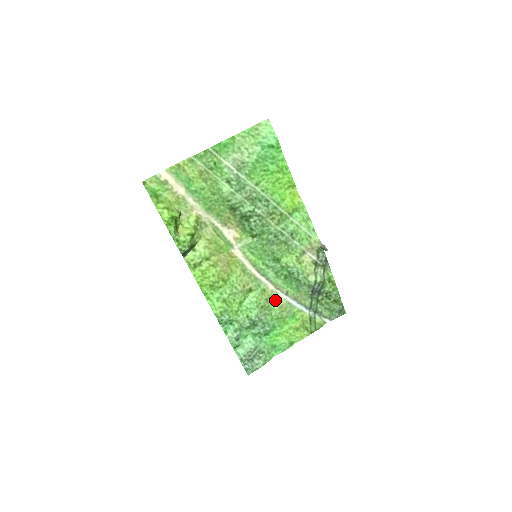
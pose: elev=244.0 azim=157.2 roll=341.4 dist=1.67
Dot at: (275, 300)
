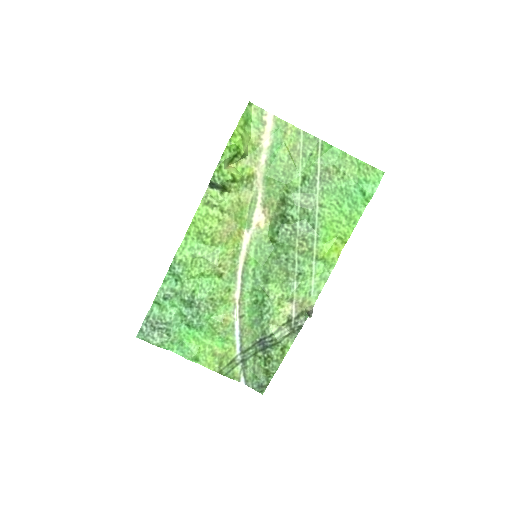
Dot at: (227, 309)
